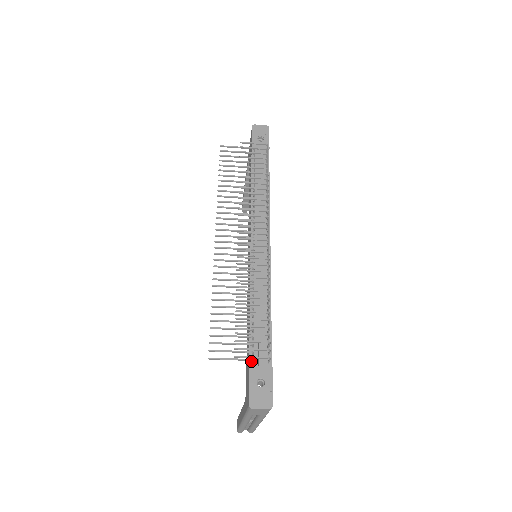
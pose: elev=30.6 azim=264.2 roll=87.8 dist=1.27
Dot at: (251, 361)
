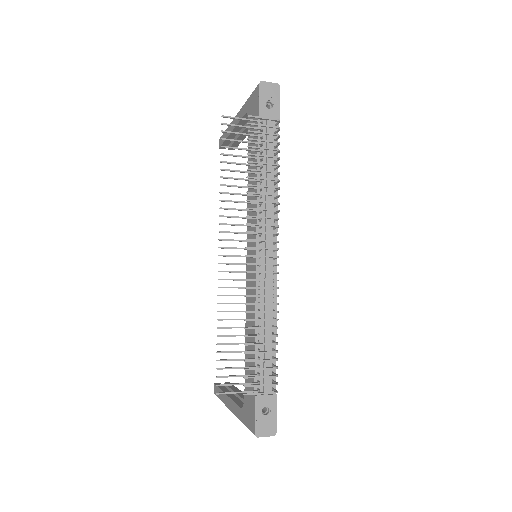
Dot at: (256, 389)
